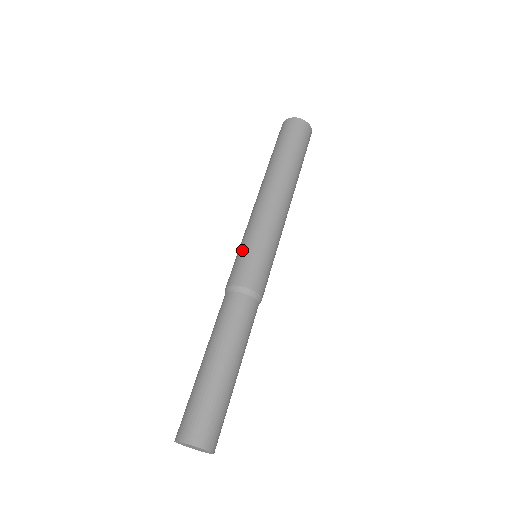
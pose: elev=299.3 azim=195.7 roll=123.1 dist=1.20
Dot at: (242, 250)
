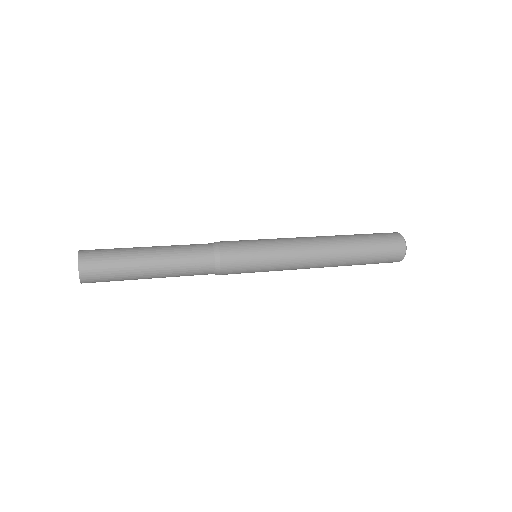
Dot at: (252, 240)
